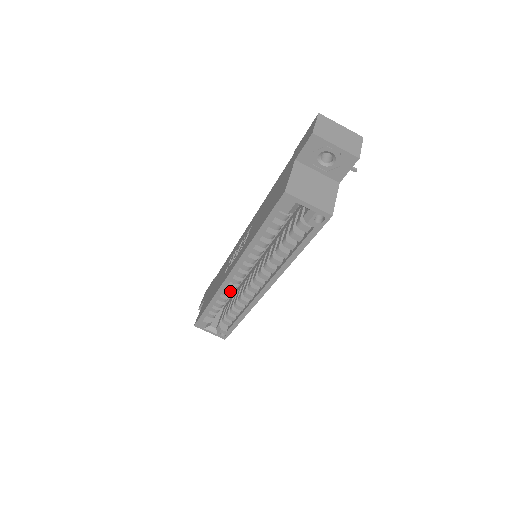
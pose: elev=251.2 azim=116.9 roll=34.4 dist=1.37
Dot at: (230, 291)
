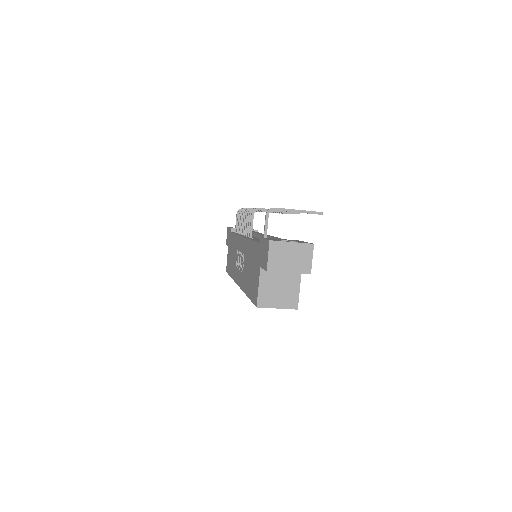
Dot at: occluded
